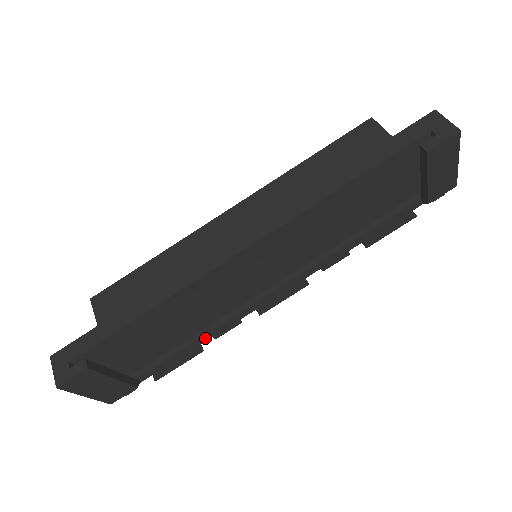
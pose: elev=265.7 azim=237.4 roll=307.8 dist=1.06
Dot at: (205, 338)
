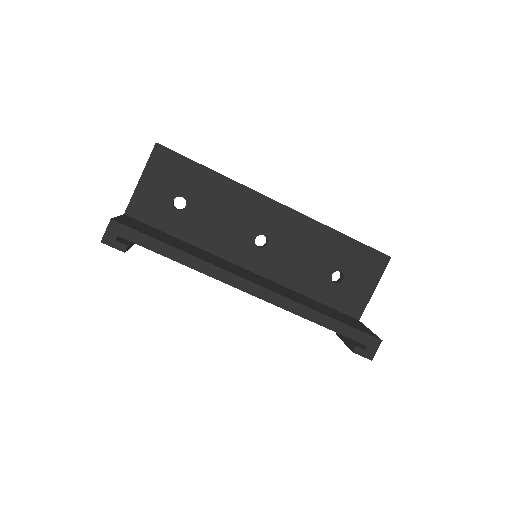
Dot at: occluded
